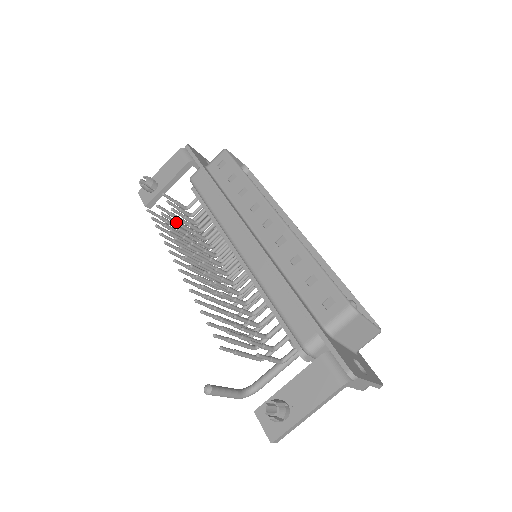
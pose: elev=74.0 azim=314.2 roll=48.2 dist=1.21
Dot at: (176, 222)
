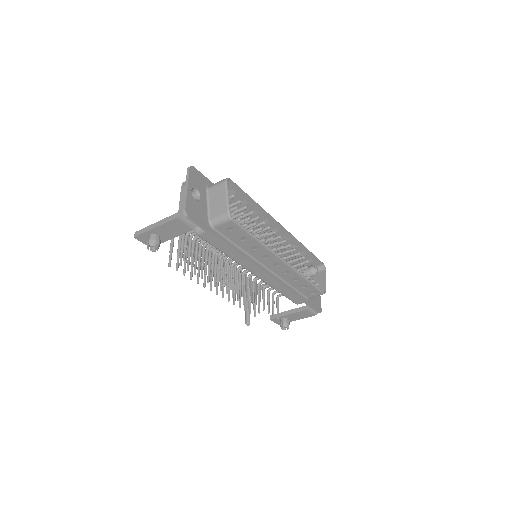
Dot at: (190, 256)
